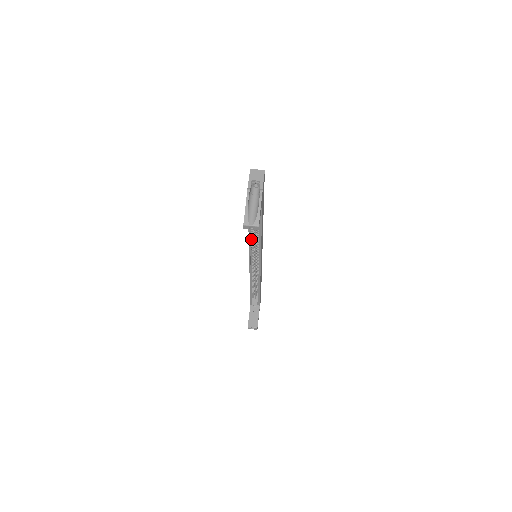
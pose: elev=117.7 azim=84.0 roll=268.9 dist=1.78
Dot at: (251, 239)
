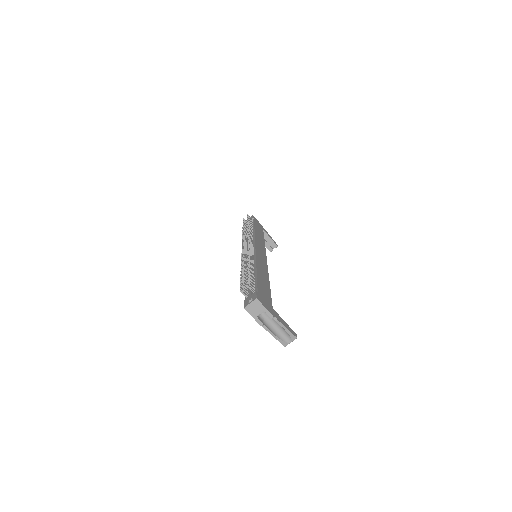
Dot at: occluded
